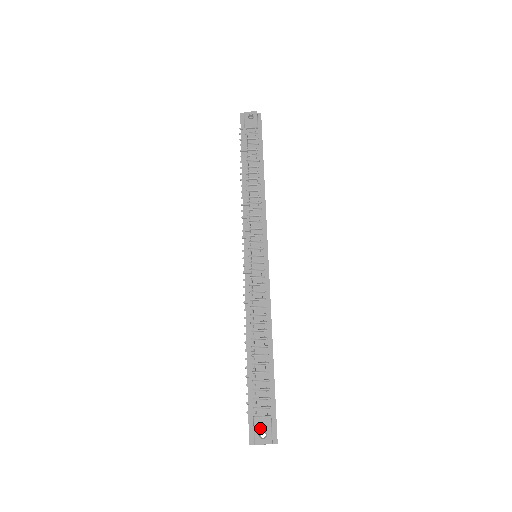
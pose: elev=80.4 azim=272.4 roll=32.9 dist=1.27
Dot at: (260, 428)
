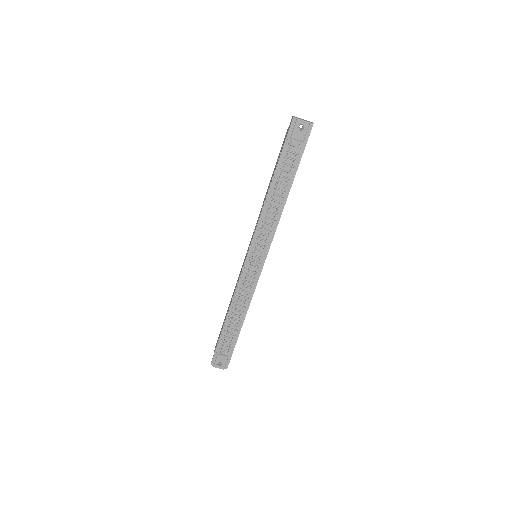
Dot at: (220, 361)
